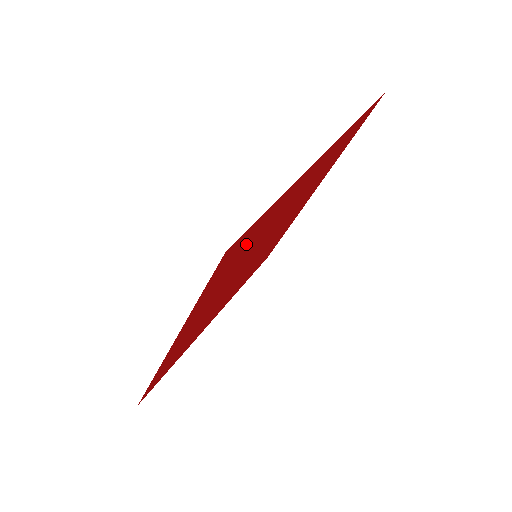
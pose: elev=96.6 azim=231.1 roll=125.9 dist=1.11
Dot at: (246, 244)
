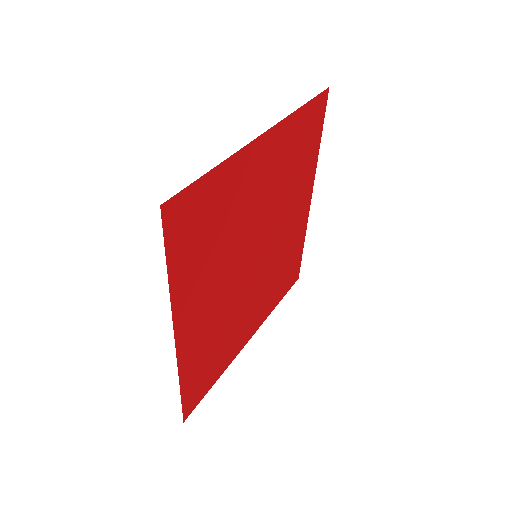
Dot at: (204, 216)
